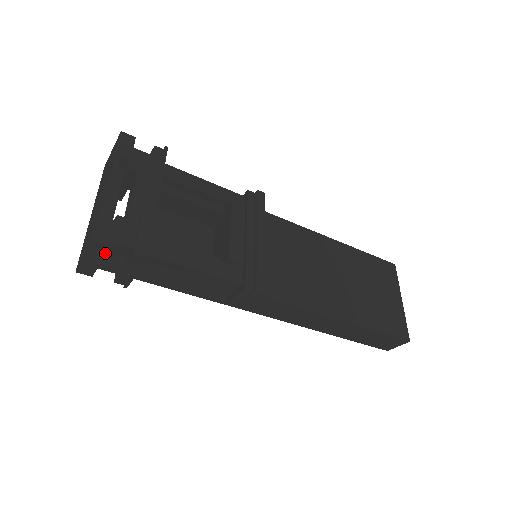
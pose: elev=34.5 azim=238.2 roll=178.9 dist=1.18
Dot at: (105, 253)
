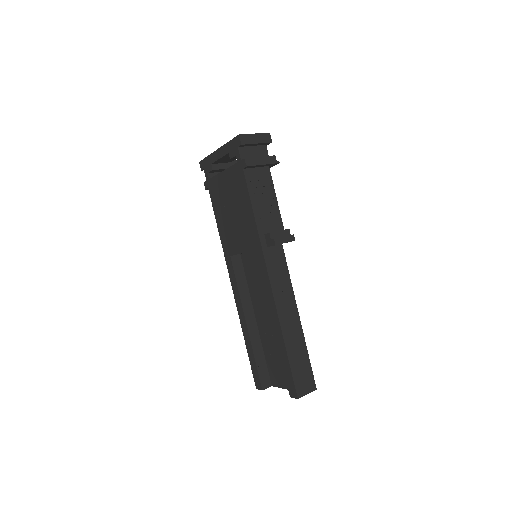
Dot at: (266, 142)
